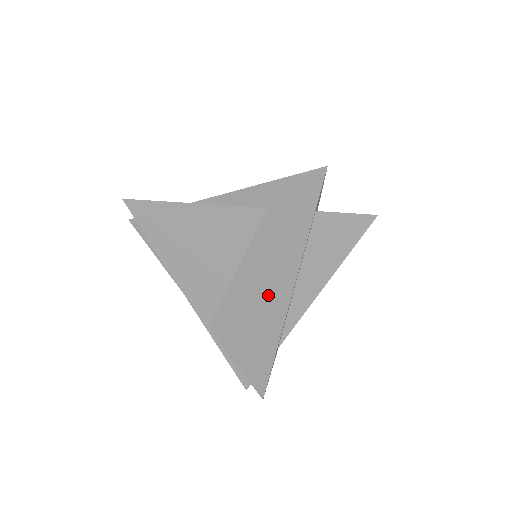
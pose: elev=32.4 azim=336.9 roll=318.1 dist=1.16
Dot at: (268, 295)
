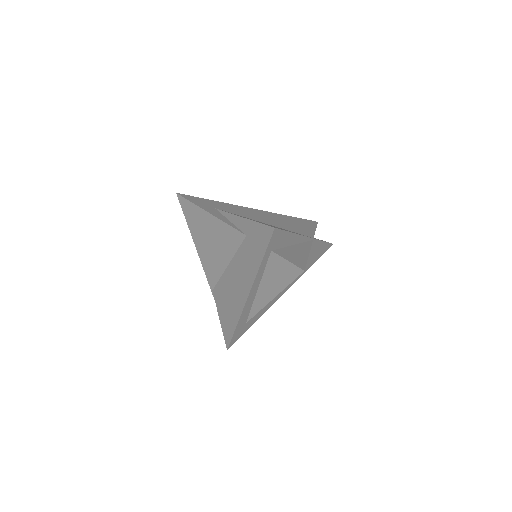
Dot at: (238, 289)
